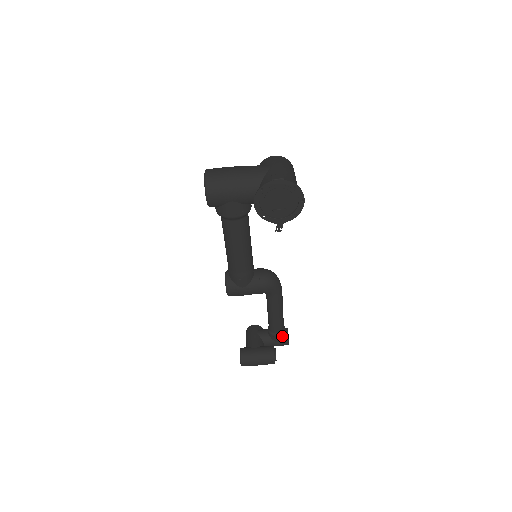
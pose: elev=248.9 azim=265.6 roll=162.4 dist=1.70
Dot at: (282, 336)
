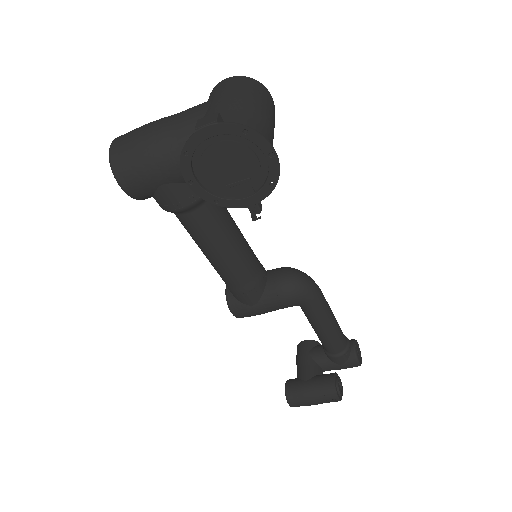
Dot at: (346, 356)
